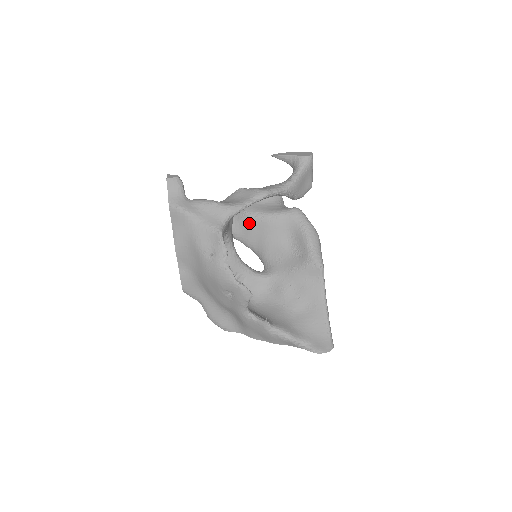
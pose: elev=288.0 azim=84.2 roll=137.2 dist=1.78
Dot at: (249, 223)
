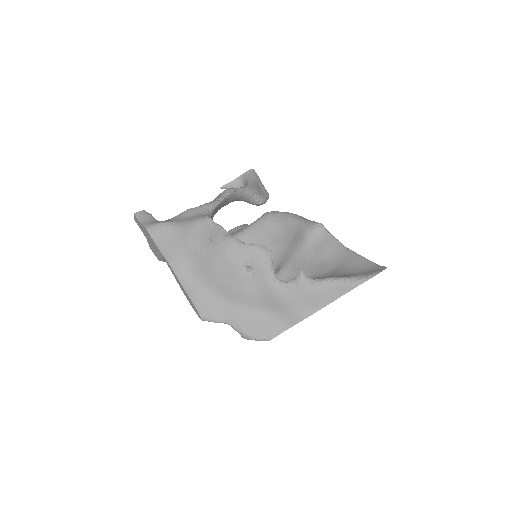
Dot at: occluded
